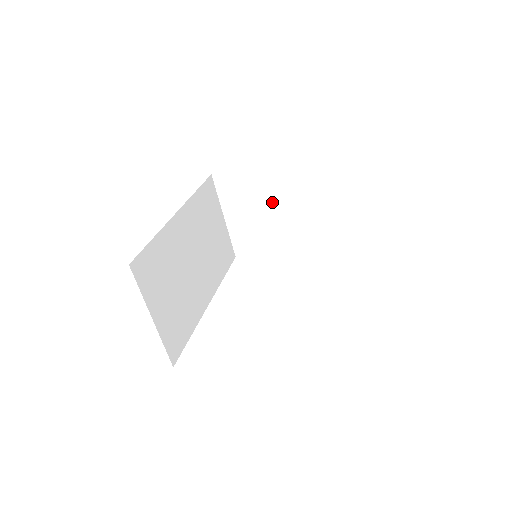
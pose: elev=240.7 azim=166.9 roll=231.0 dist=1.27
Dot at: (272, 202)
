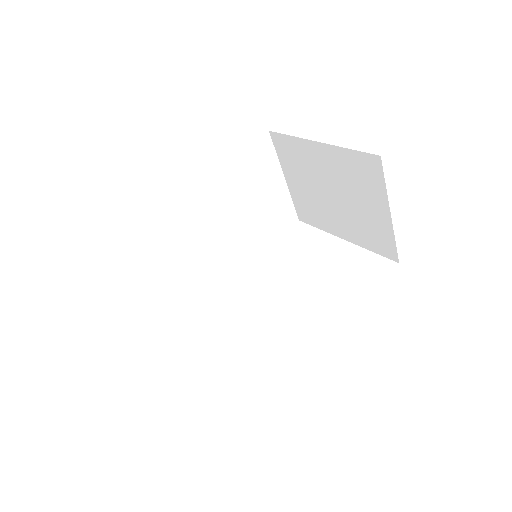
Dot at: (326, 182)
